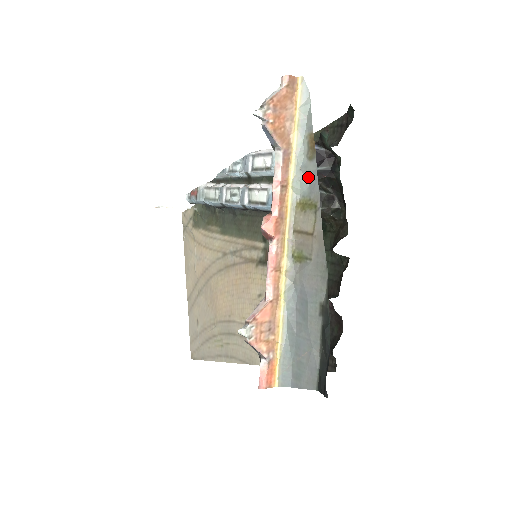
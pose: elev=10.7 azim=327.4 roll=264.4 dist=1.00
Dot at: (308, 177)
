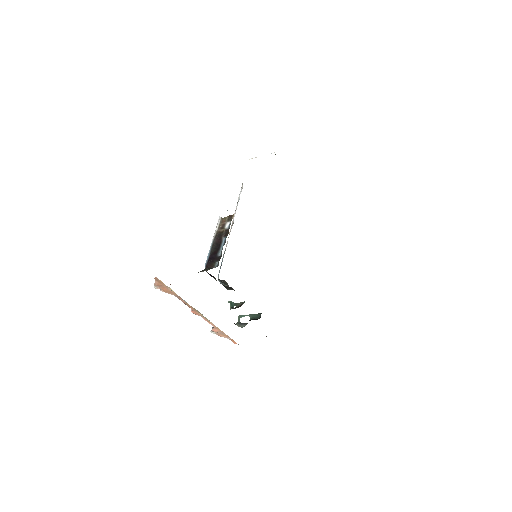
Dot at: occluded
